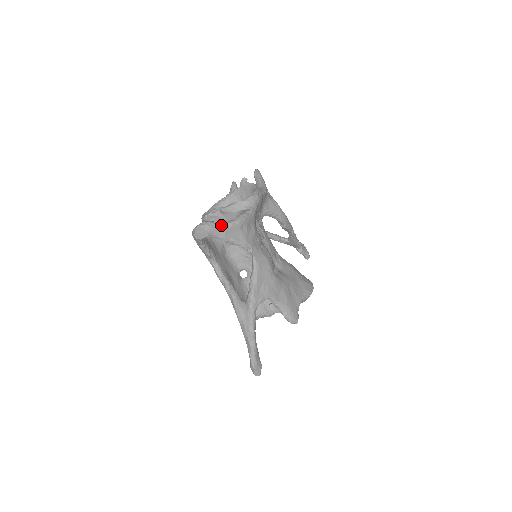
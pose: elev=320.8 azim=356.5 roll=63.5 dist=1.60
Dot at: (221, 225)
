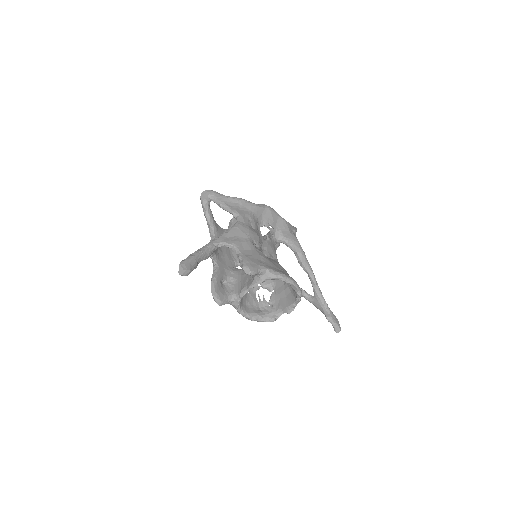
Dot at: (222, 195)
